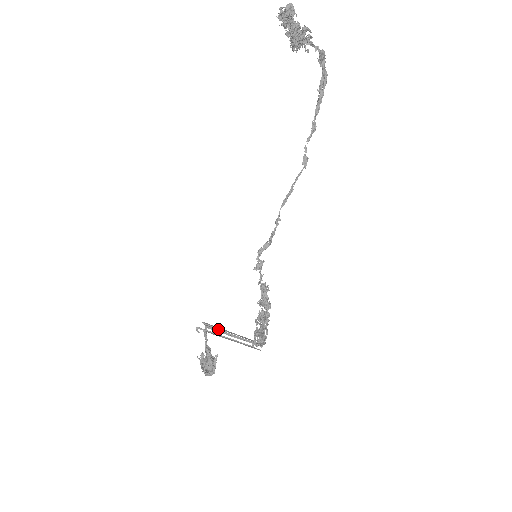
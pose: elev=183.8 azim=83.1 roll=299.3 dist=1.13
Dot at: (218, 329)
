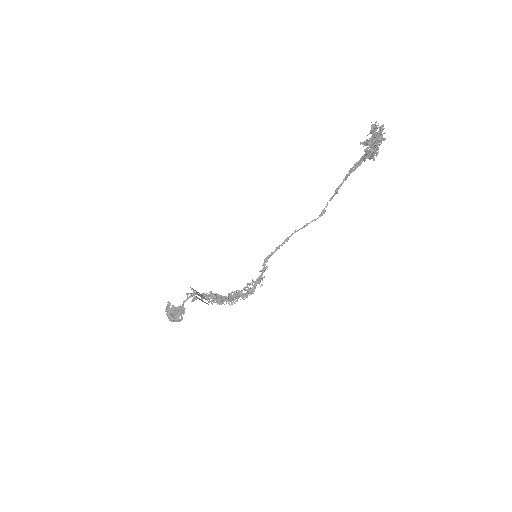
Dot at: occluded
